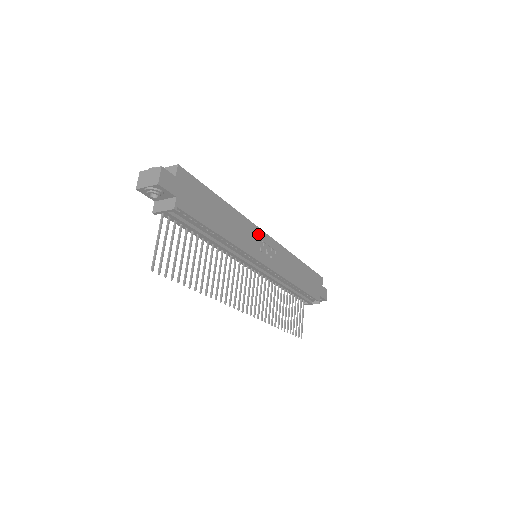
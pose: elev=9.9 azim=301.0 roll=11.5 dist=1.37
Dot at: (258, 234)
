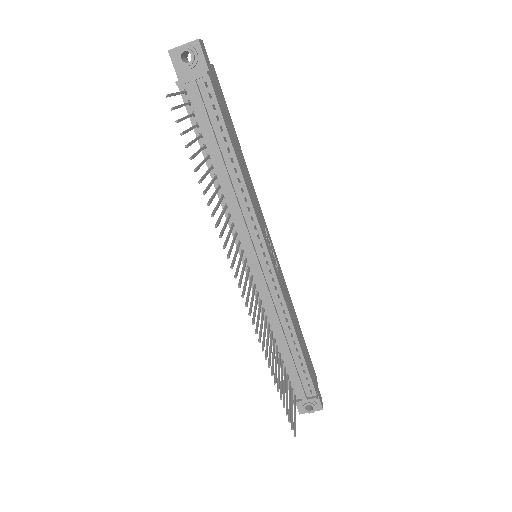
Dot at: (264, 223)
